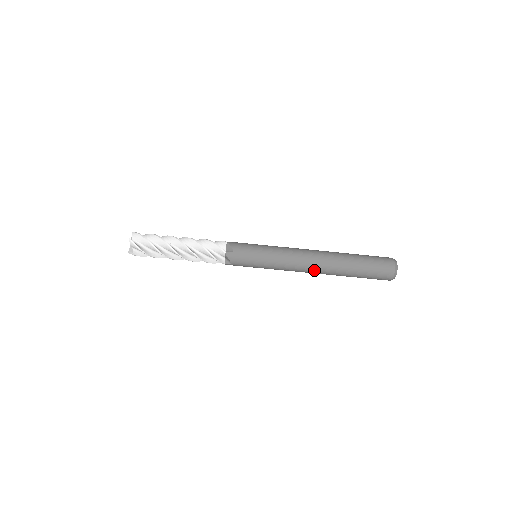
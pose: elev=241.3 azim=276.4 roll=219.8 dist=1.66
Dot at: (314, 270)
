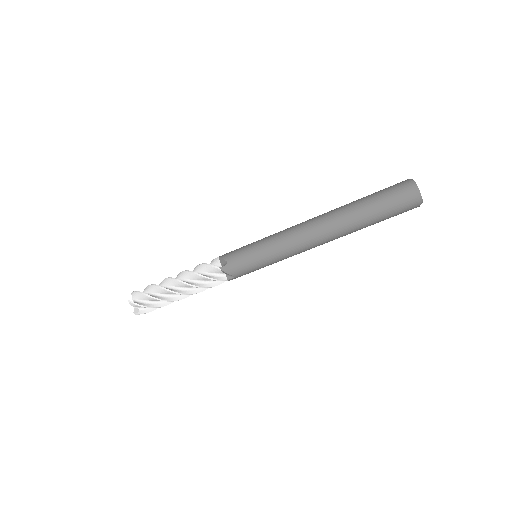
Dot at: (322, 239)
